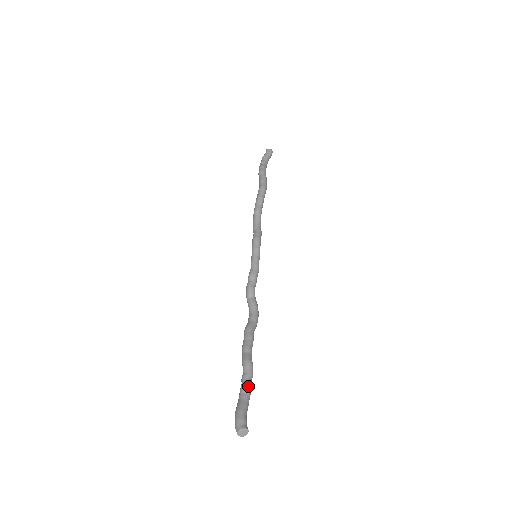
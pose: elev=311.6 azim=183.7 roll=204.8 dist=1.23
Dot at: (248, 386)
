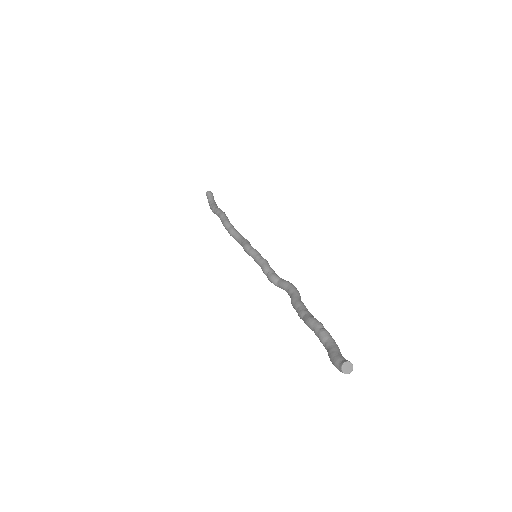
Dot at: (323, 335)
